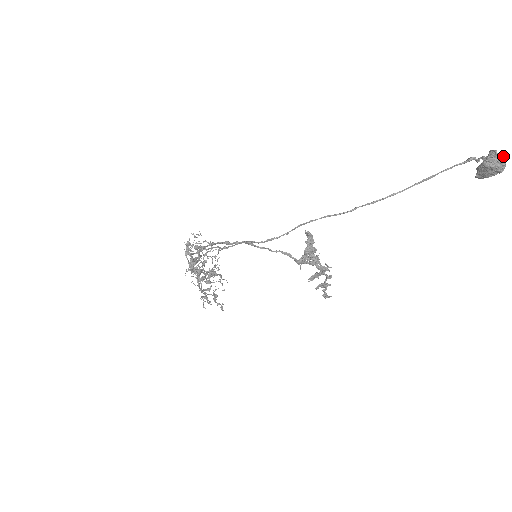
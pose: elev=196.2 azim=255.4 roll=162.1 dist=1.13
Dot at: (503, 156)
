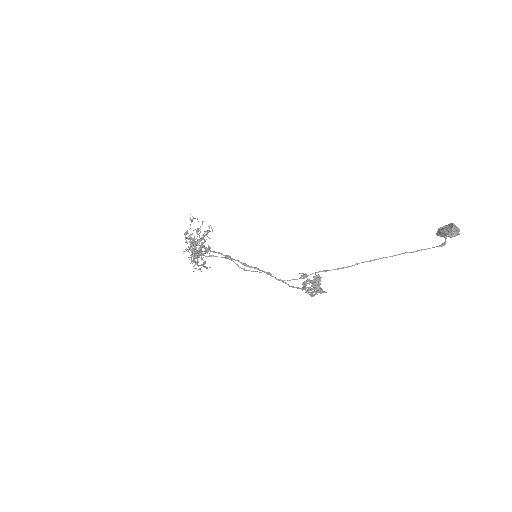
Dot at: (459, 229)
